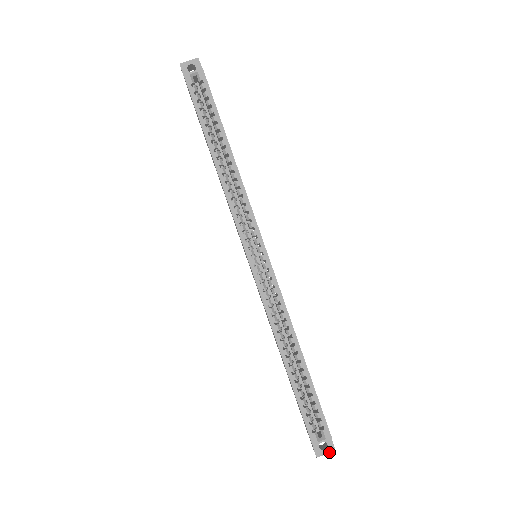
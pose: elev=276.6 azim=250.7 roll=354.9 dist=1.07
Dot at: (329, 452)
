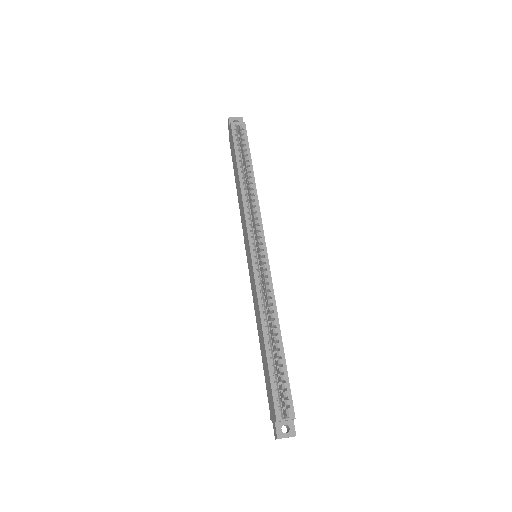
Dot at: (290, 436)
